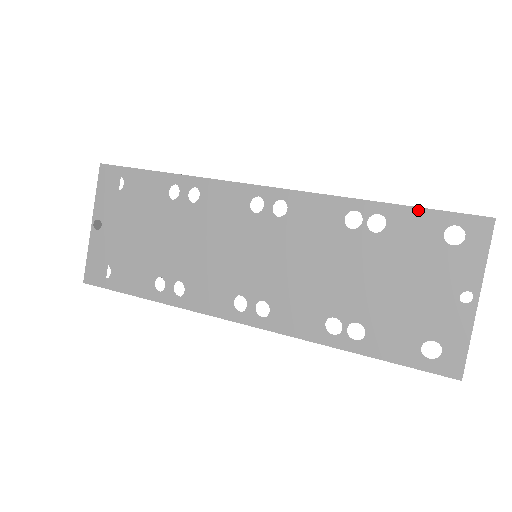
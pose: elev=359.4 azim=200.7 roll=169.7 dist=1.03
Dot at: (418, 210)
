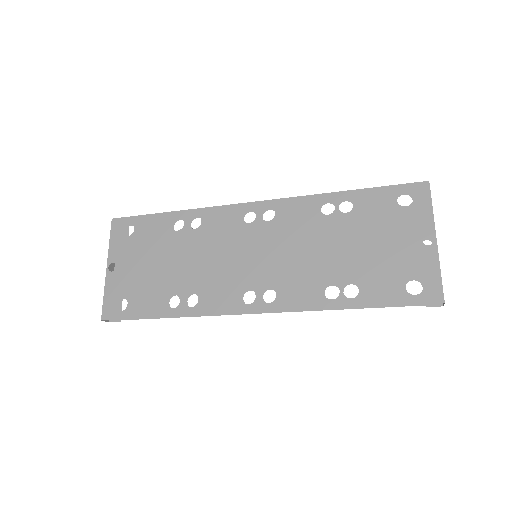
Dot at: (373, 189)
